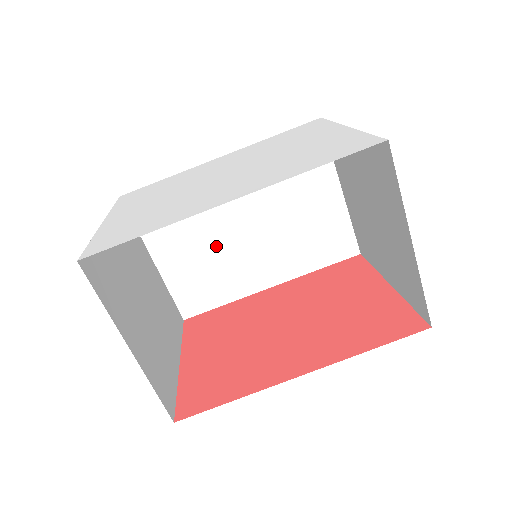
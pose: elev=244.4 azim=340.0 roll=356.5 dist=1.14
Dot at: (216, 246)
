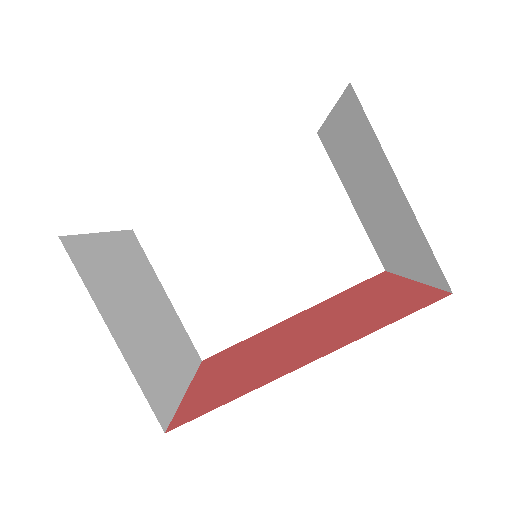
Dot at: (228, 273)
